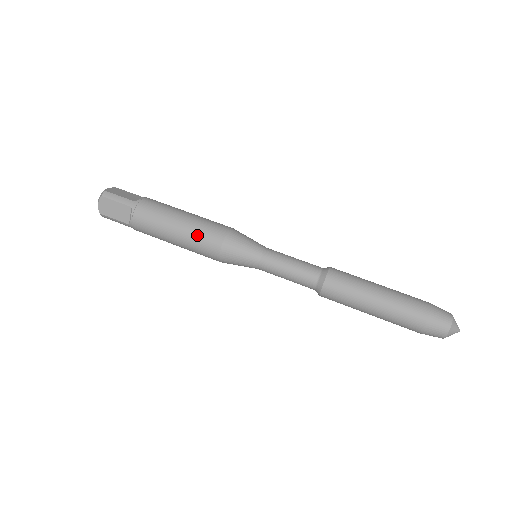
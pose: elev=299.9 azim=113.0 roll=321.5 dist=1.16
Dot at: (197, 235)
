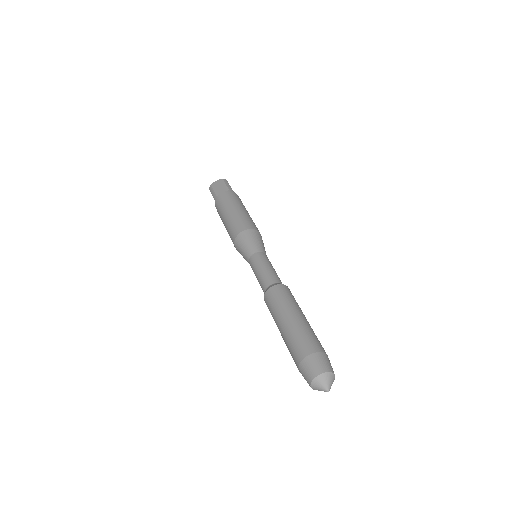
Dot at: (228, 232)
